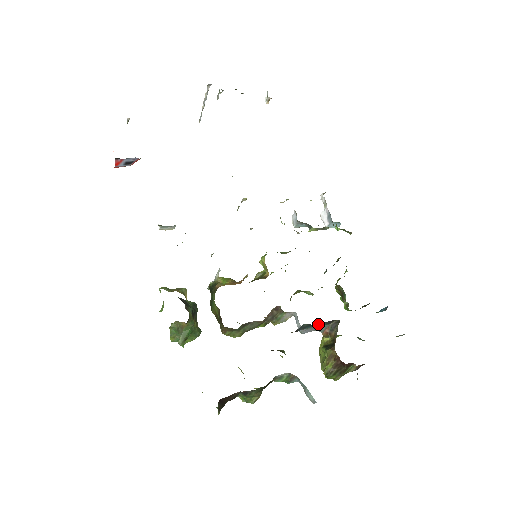
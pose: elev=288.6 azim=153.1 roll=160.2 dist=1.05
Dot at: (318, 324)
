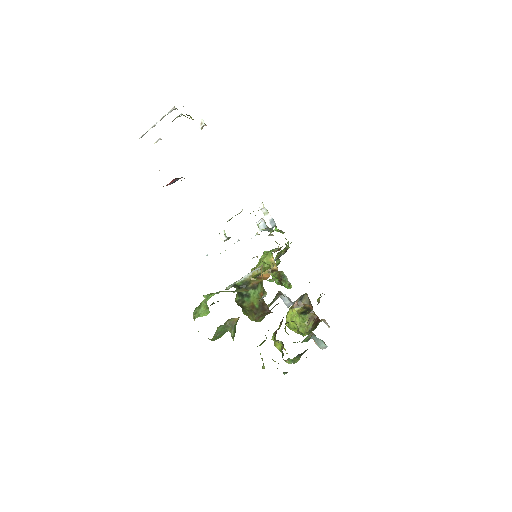
Dot at: occluded
